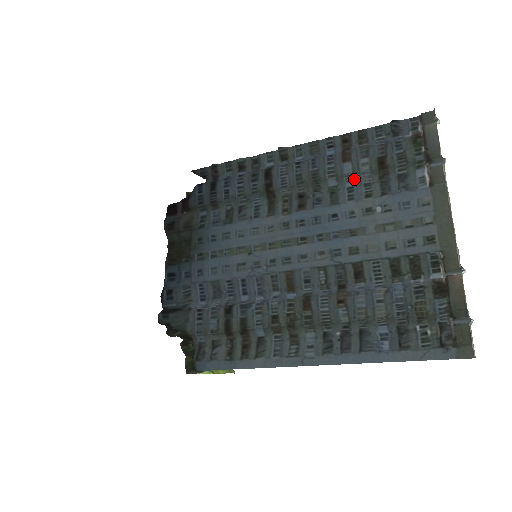
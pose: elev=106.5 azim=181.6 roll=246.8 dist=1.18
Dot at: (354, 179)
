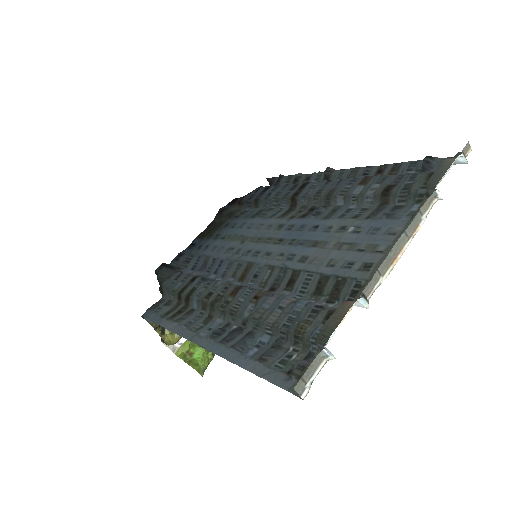
Dot at: (358, 202)
